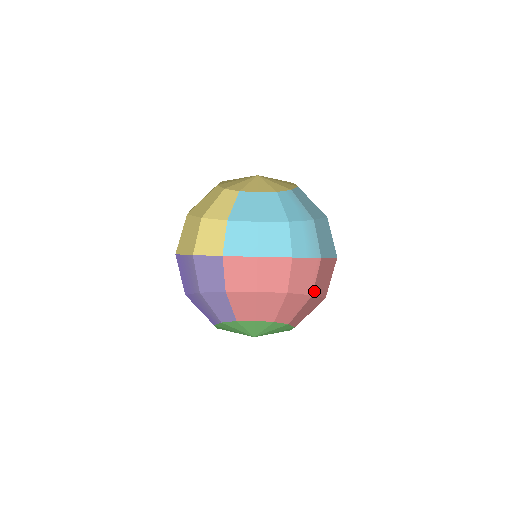
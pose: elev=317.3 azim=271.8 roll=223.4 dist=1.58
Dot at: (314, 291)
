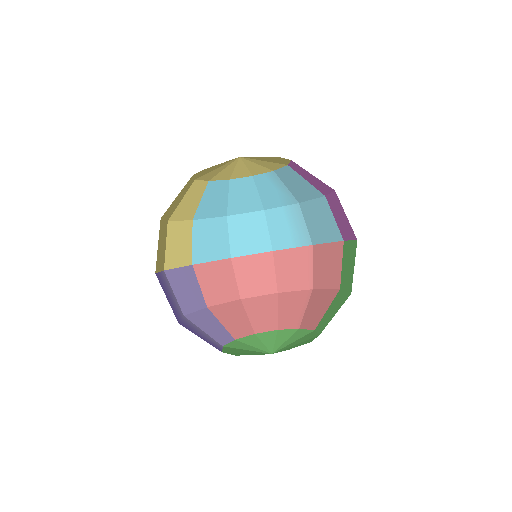
Dot at: (315, 284)
